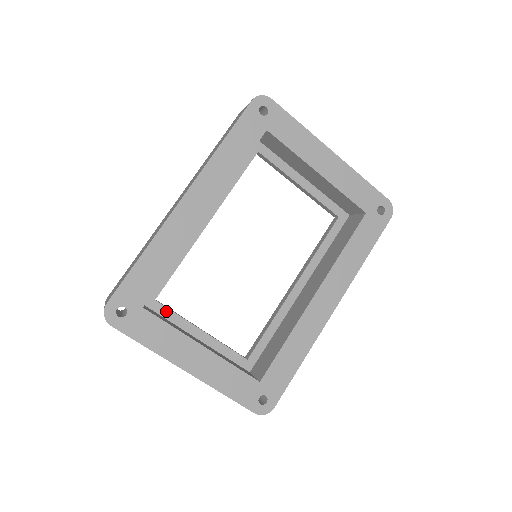
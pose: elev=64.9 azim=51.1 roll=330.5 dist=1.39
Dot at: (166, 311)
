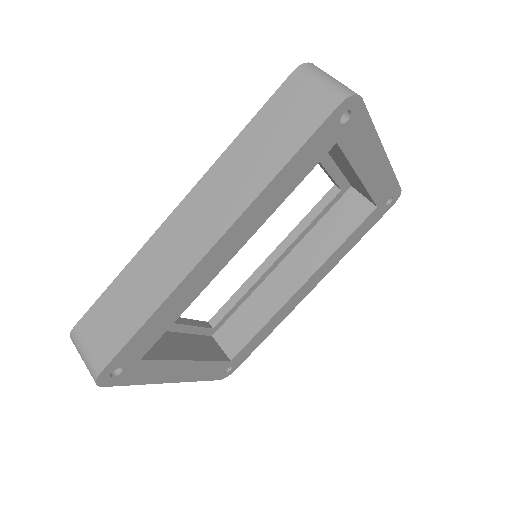
Dot at: occluded
